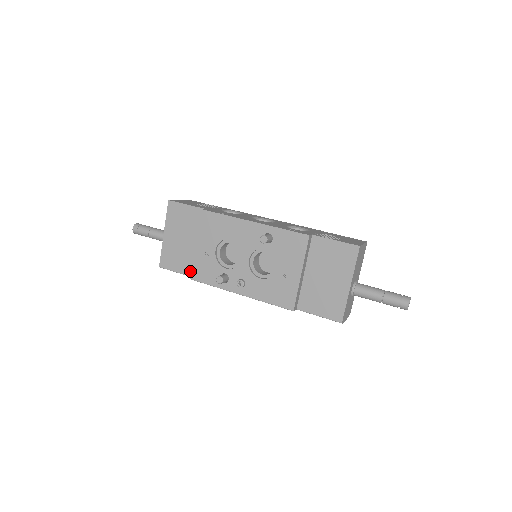
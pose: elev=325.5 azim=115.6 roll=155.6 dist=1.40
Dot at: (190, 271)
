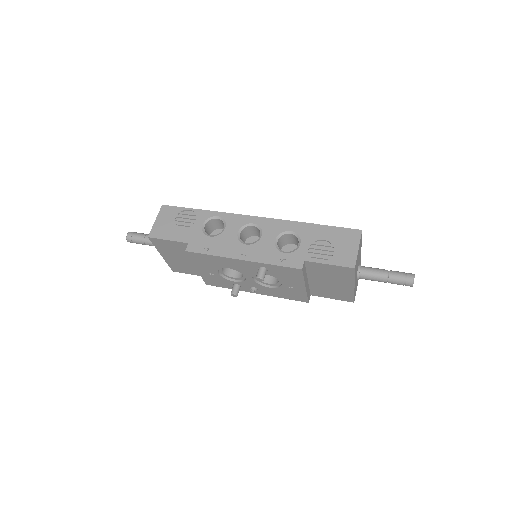
Dot at: occluded
